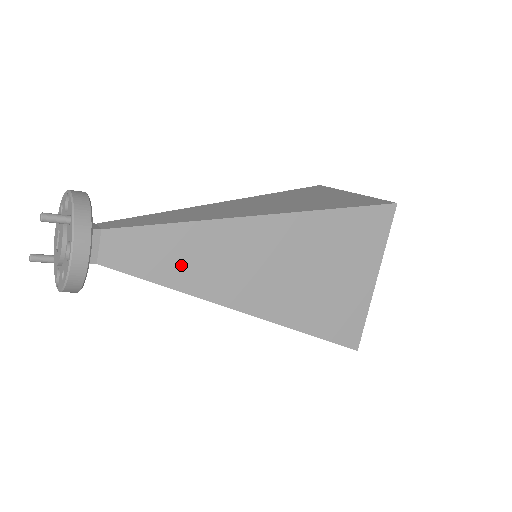
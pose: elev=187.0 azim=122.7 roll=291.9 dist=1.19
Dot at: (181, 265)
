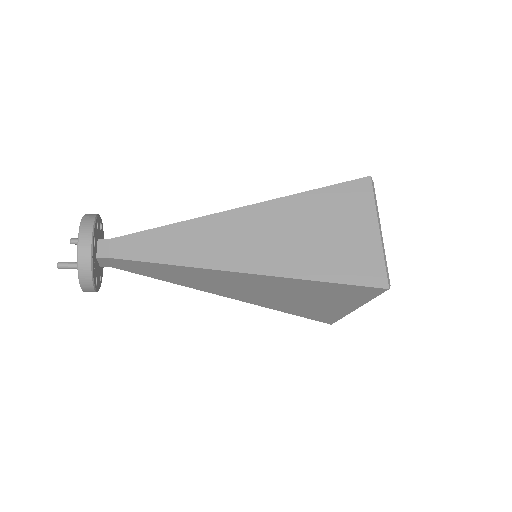
Dot at: (175, 277)
